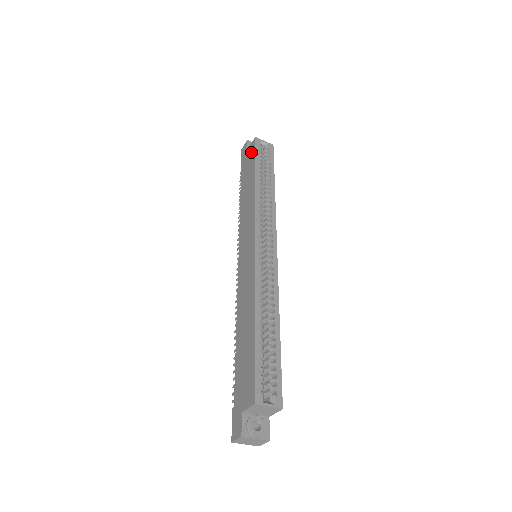
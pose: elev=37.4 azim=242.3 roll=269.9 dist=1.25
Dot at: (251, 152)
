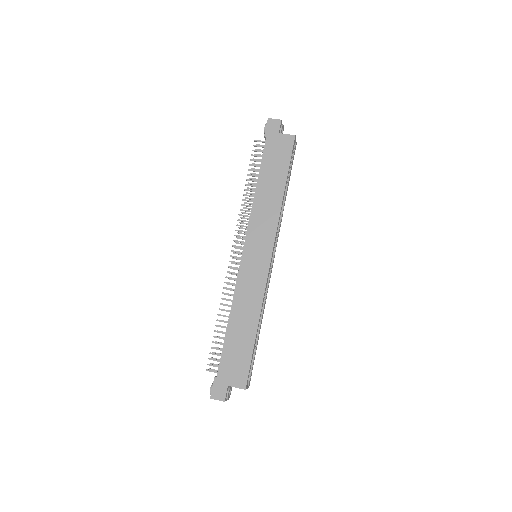
Dot at: (285, 147)
